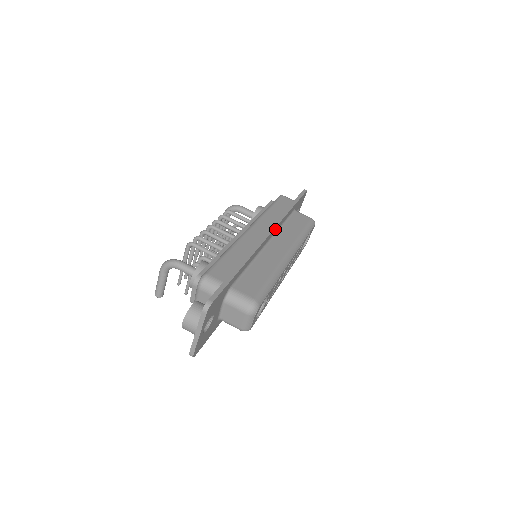
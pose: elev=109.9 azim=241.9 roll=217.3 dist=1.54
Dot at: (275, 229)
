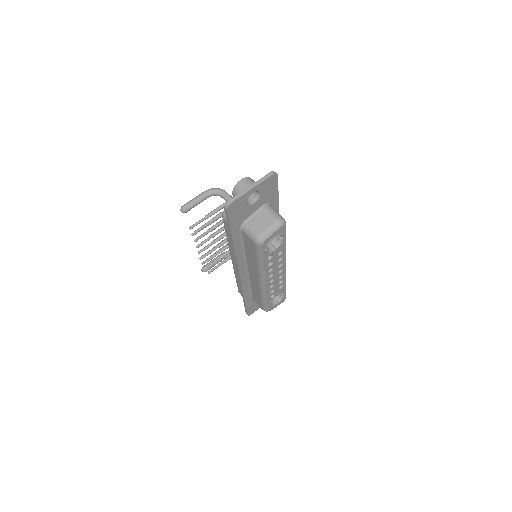
Dot at: occluded
